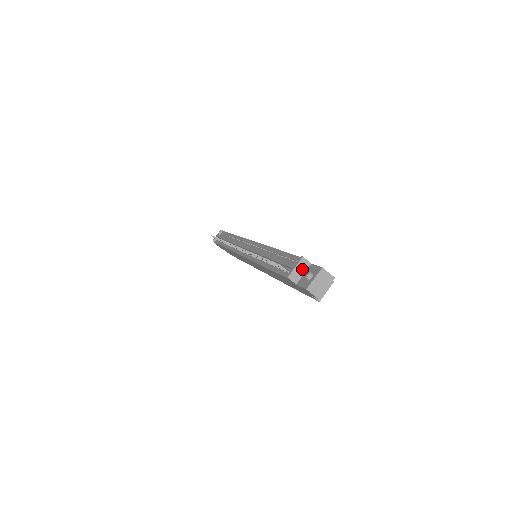
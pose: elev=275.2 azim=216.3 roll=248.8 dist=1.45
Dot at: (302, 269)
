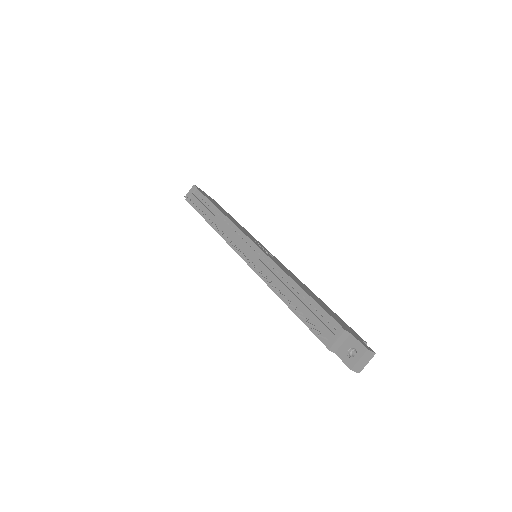
Dot at: (342, 340)
